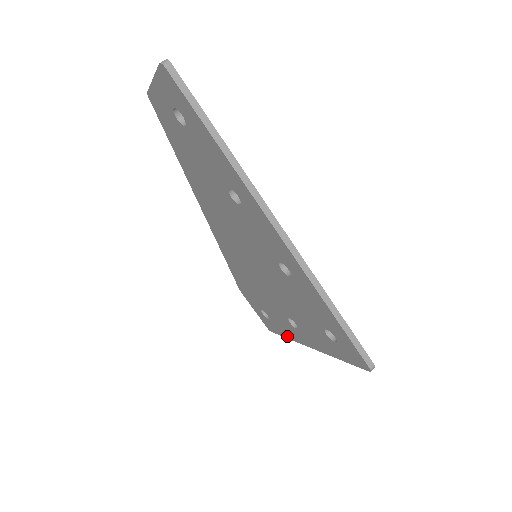
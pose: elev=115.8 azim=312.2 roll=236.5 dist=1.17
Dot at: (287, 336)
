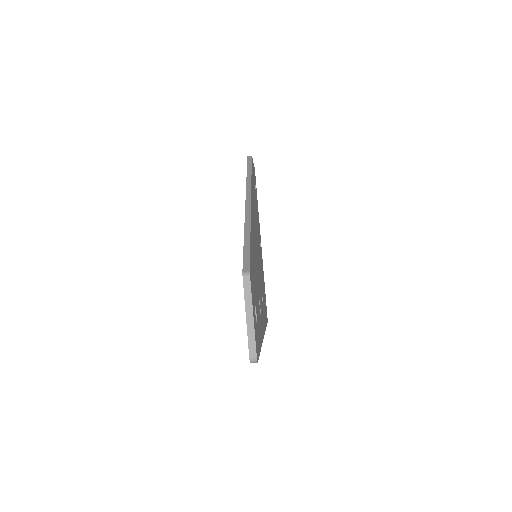
Dot at: occluded
